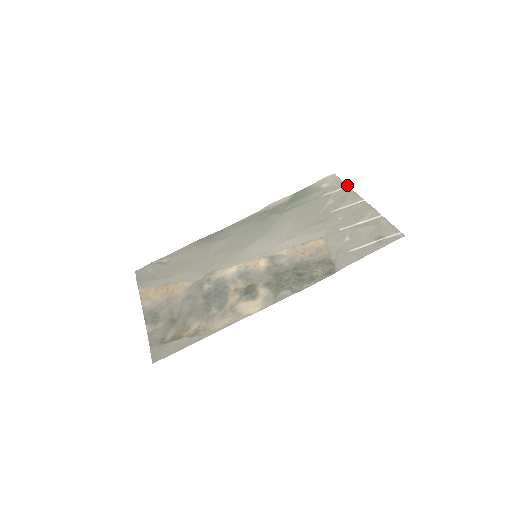
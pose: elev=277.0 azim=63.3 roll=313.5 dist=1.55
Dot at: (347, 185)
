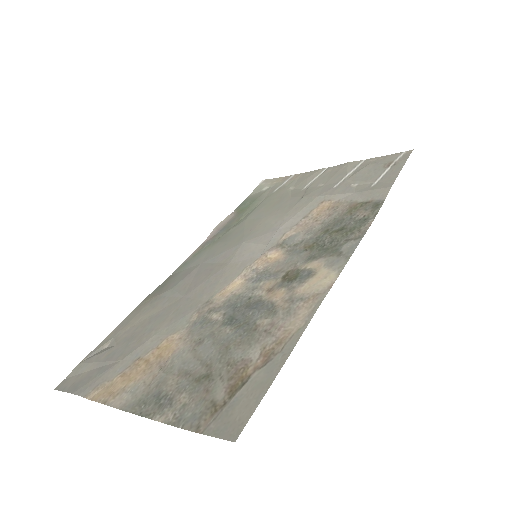
Dot at: (291, 175)
